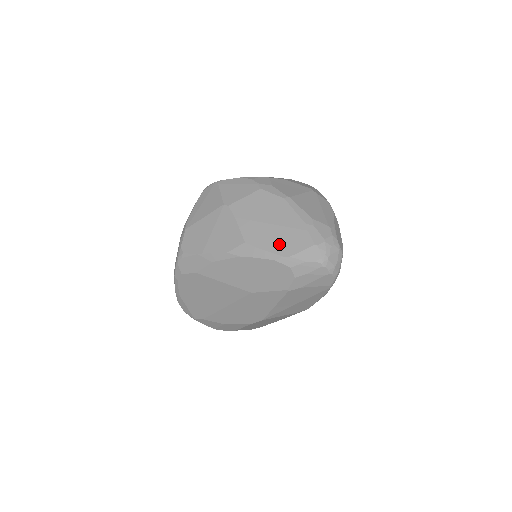
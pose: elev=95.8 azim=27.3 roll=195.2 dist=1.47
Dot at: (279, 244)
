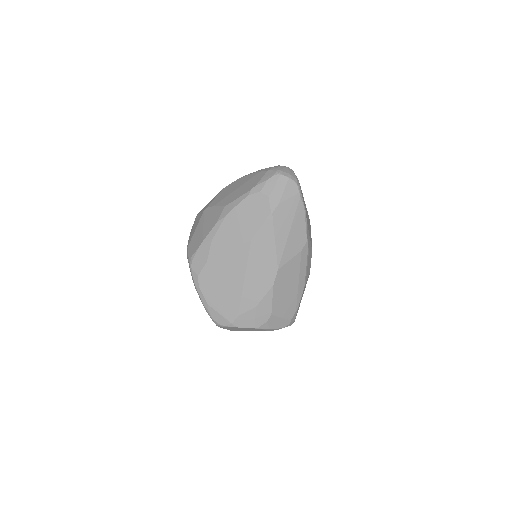
Dot at: (246, 189)
